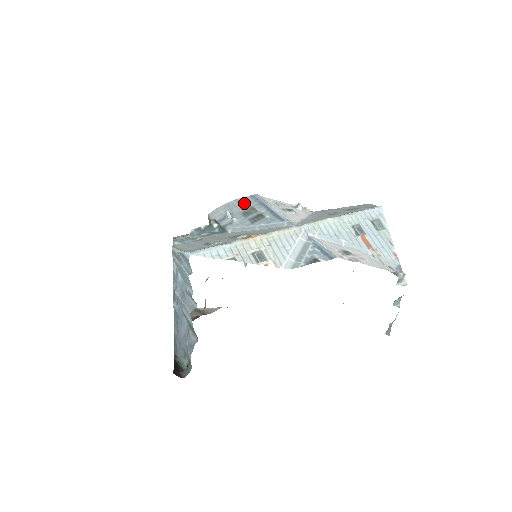
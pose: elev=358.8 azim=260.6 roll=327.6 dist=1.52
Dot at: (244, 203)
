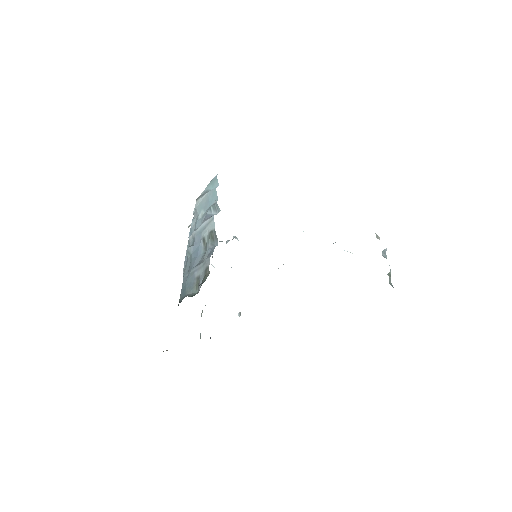
Dot at: occluded
